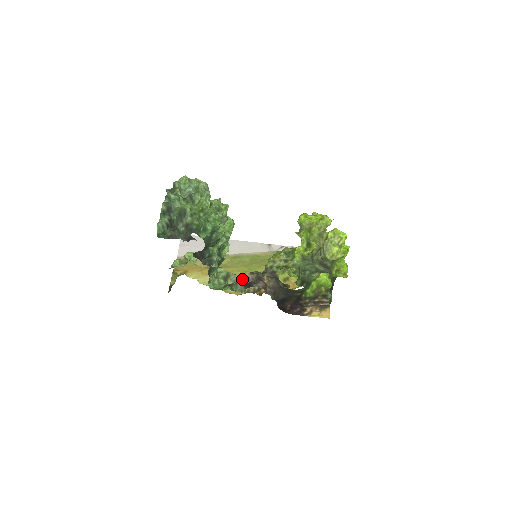
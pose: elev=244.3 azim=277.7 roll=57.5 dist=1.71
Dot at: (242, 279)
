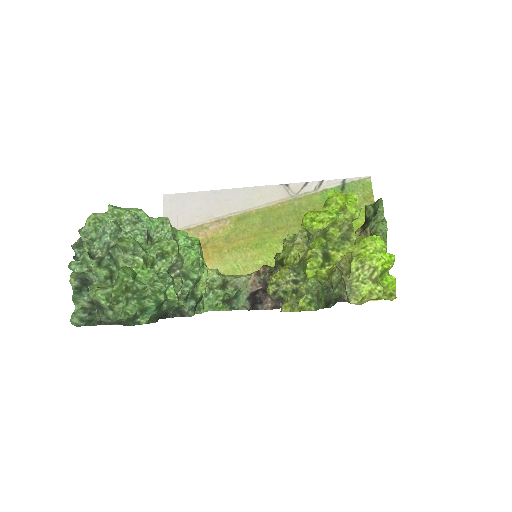
Dot at: (245, 285)
